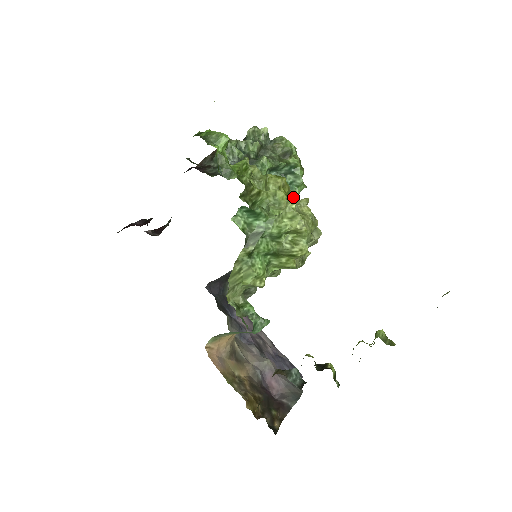
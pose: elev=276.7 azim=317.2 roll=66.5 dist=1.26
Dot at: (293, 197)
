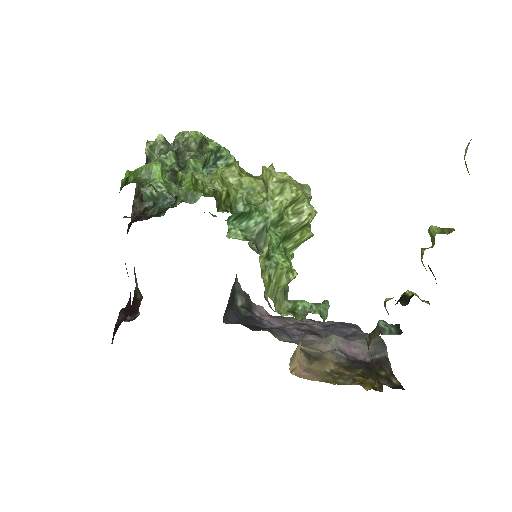
Dot at: (268, 171)
